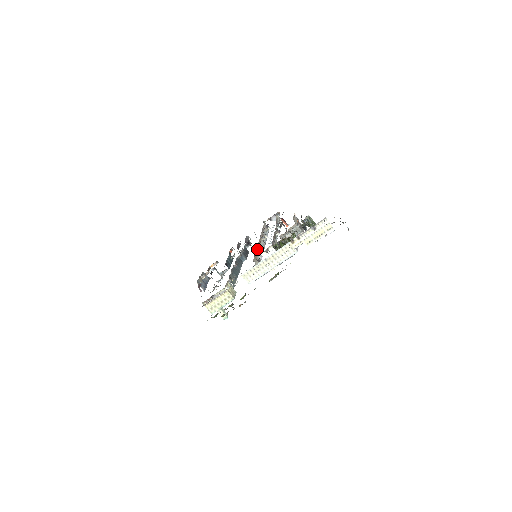
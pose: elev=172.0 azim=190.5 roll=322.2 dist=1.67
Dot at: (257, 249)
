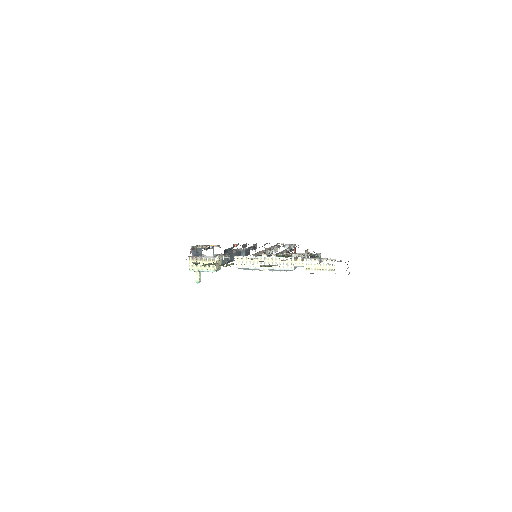
Dot at: (261, 252)
